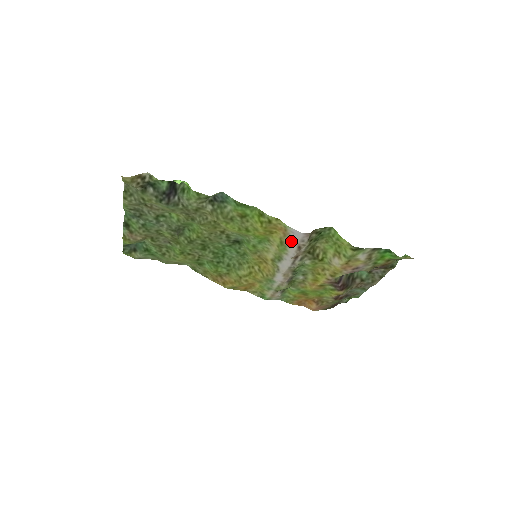
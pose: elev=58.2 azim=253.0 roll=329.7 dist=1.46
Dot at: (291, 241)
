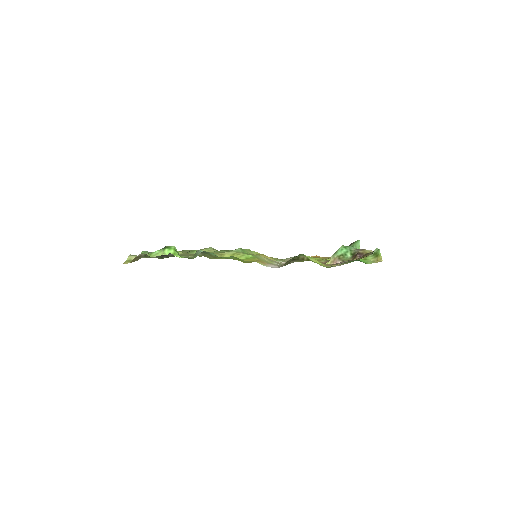
Dot at: (273, 265)
